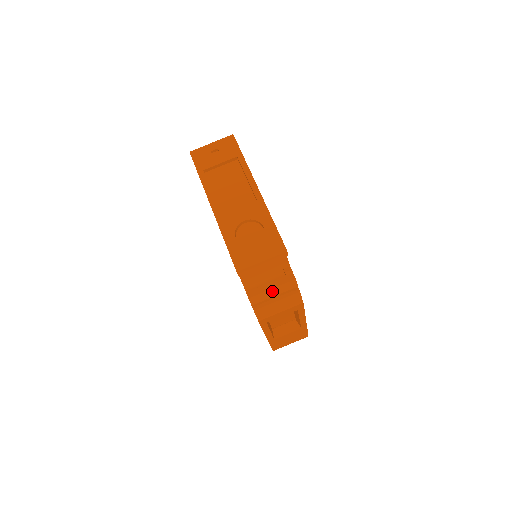
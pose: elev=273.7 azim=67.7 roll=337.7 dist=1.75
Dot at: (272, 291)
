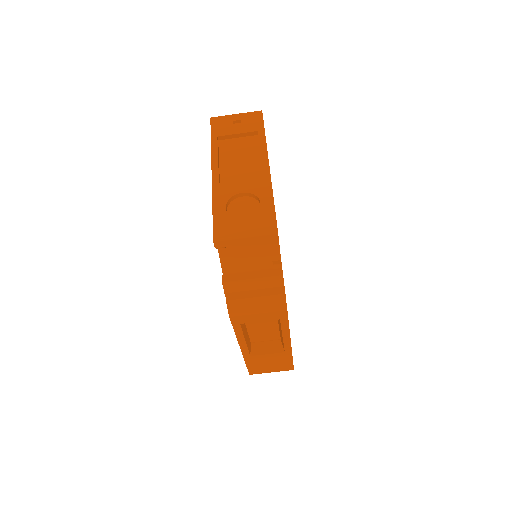
Dot at: (252, 282)
